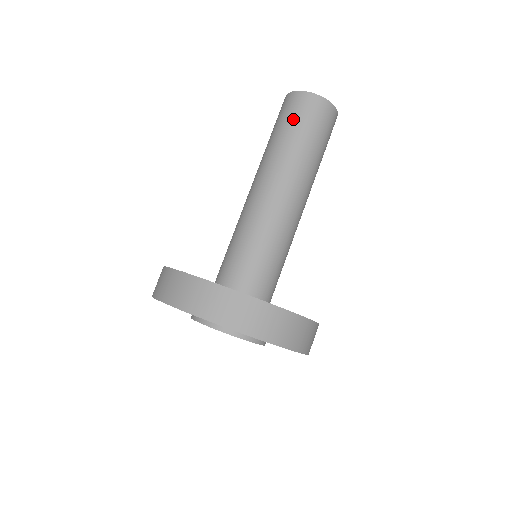
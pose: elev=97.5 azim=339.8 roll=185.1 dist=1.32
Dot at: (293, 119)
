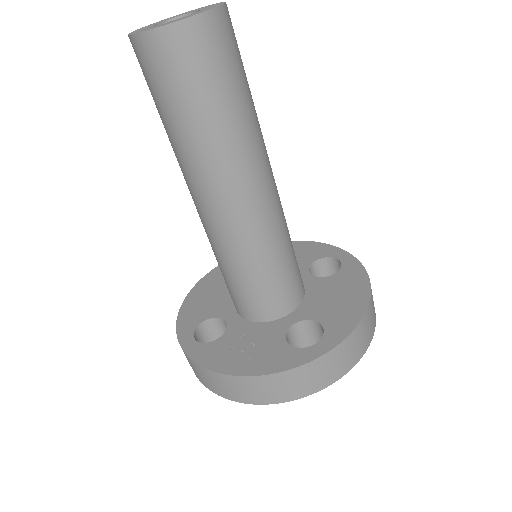
Dot at: (197, 84)
